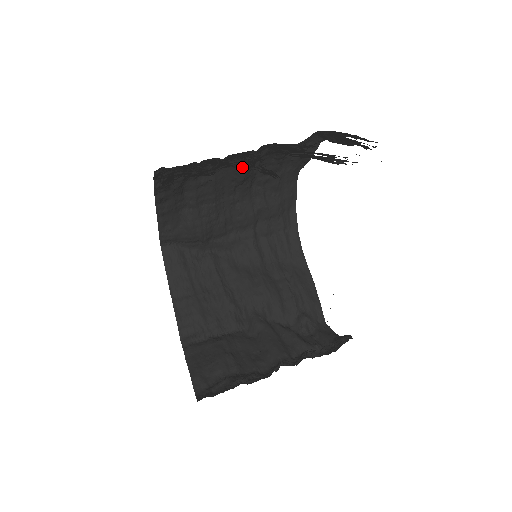
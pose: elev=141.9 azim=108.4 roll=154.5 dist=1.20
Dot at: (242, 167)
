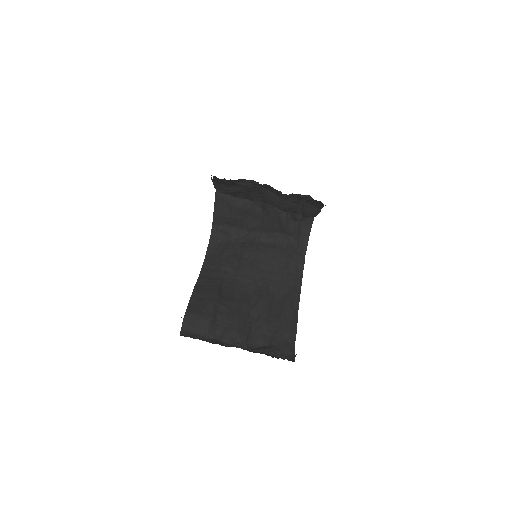
Dot at: occluded
